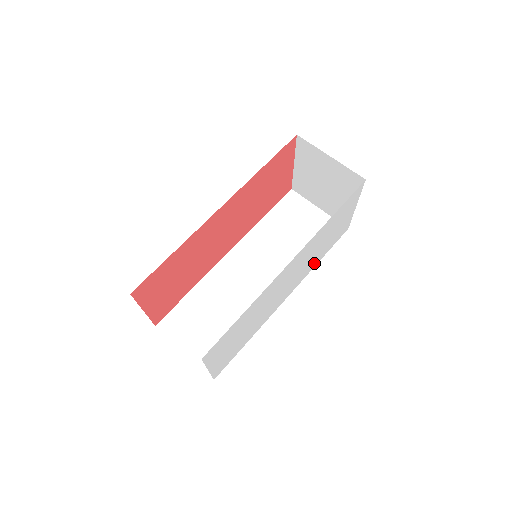
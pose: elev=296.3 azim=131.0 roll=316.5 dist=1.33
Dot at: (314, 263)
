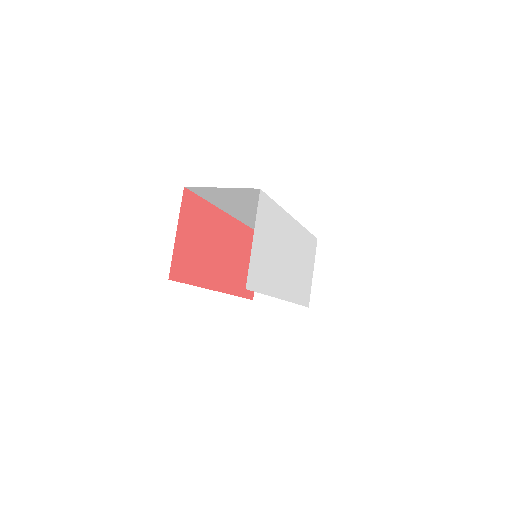
Dot at: (296, 294)
